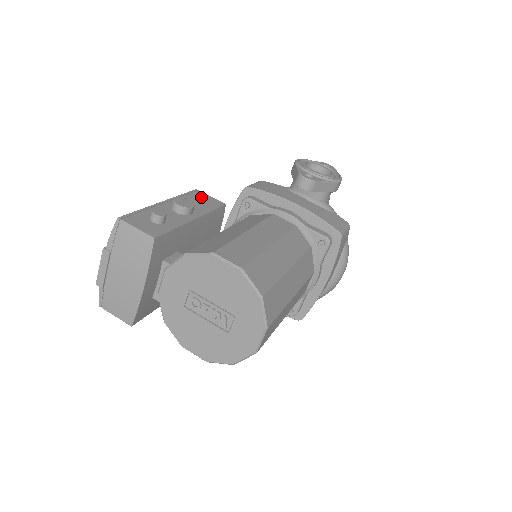
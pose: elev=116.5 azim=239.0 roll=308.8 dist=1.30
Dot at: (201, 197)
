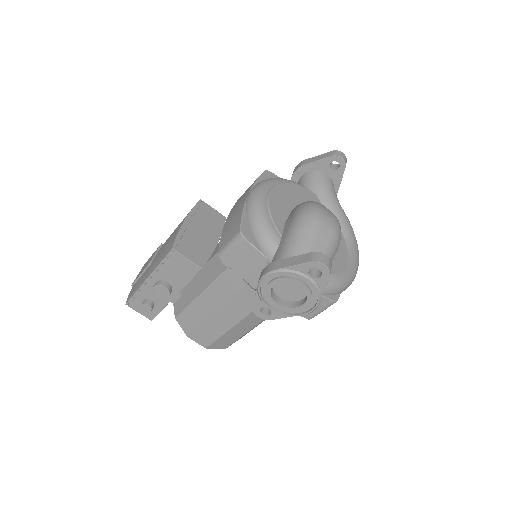
Dot at: (178, 263)
